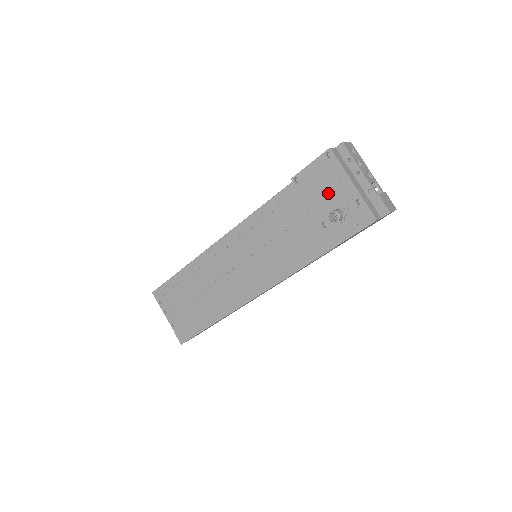
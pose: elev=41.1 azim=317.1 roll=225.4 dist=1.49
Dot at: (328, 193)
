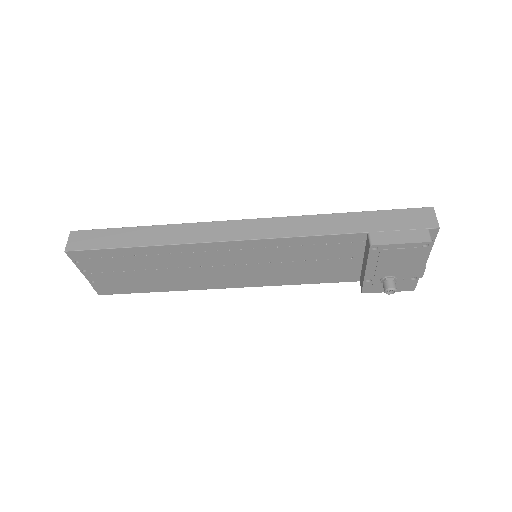
Dot at: (395, 267)
